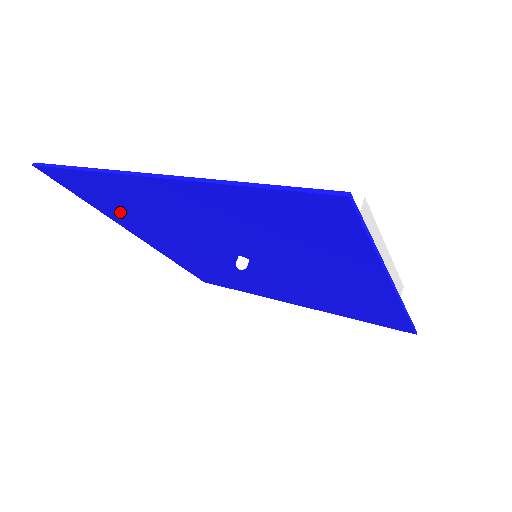
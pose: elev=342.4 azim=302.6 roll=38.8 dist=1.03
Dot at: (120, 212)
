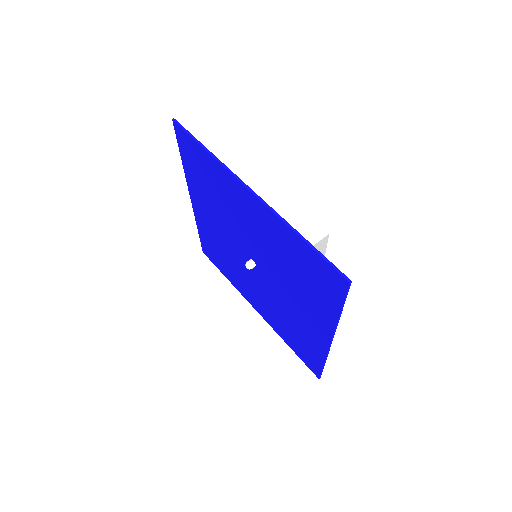
Dot at: (228, 270)
